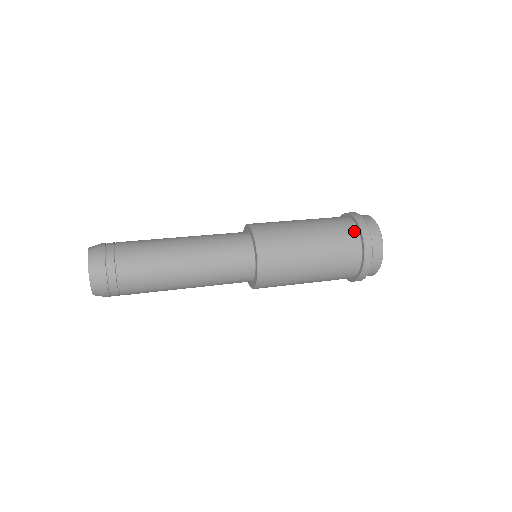
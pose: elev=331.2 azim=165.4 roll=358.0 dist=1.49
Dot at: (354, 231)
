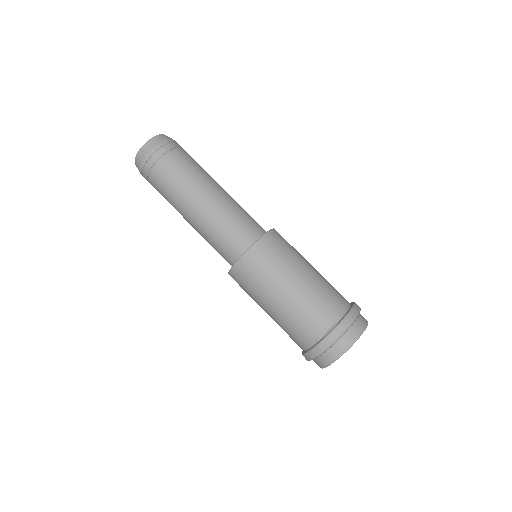
Dot at: (345, 305)
